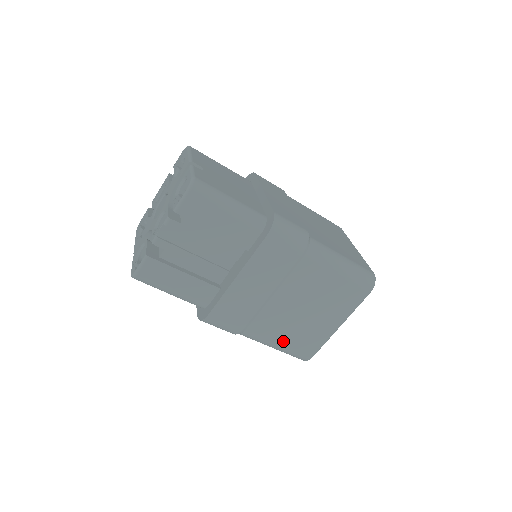
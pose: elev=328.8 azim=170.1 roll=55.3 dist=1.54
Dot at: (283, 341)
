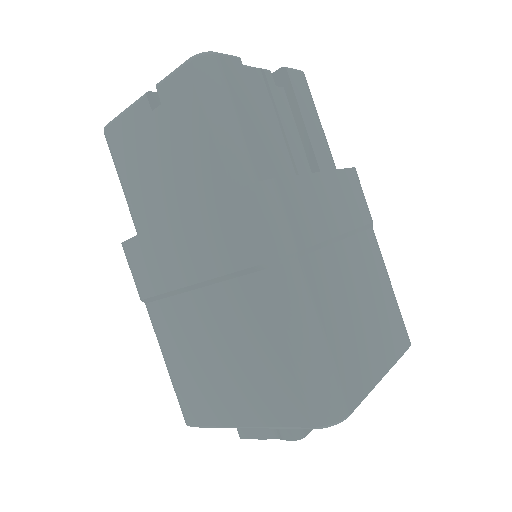
Dot at: (329, 333)
